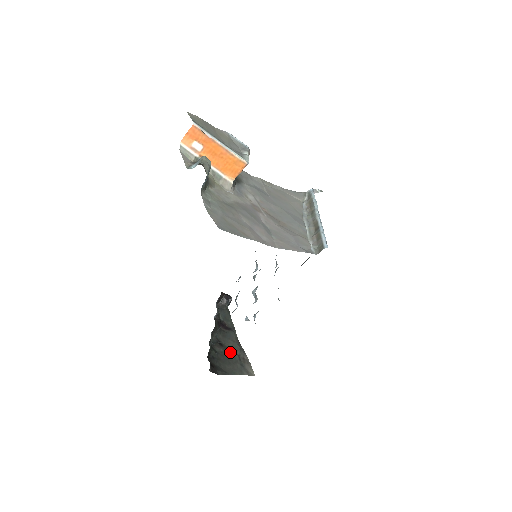
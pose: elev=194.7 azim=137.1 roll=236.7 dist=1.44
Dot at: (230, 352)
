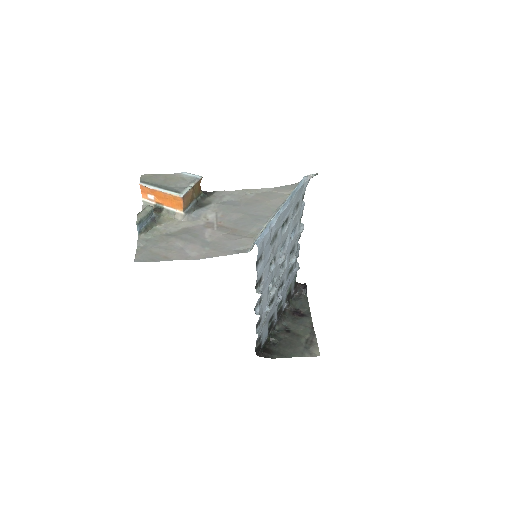
Dot at: (296, 337)
